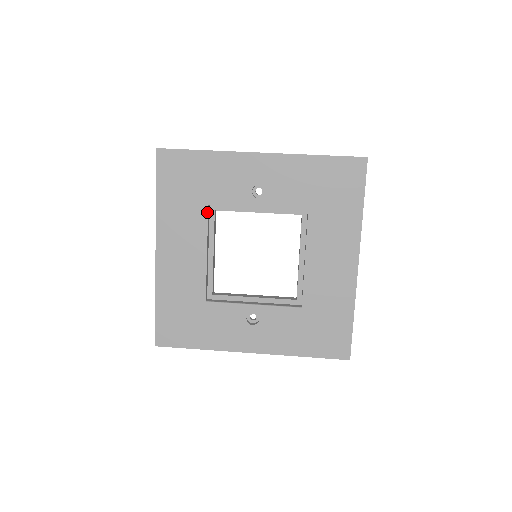
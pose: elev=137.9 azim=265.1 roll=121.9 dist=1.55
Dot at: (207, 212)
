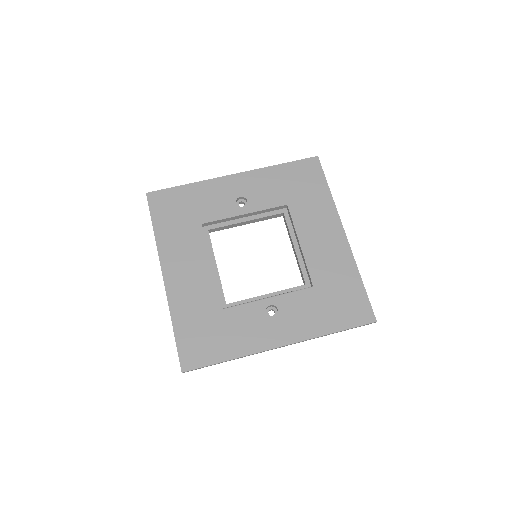
Dot at: (202, 230)
